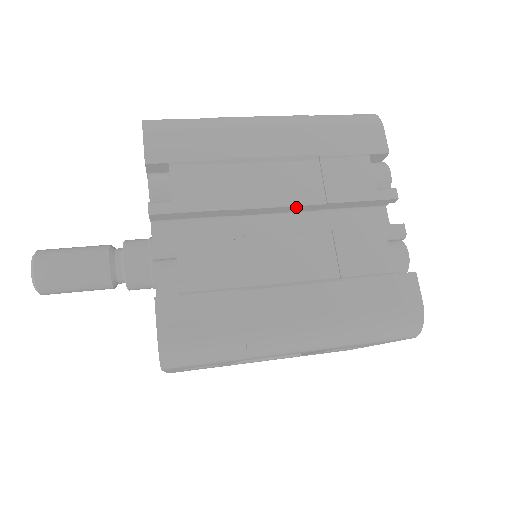
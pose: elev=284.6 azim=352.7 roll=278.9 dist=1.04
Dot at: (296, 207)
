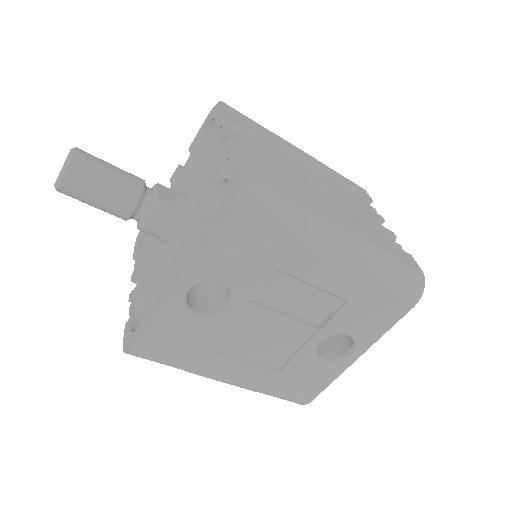
Dot at: (322, 189)
